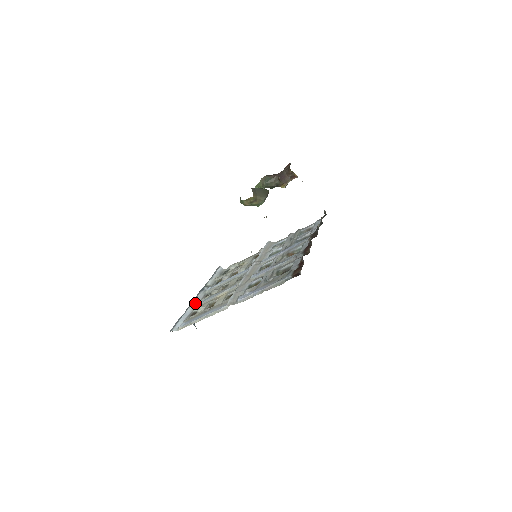
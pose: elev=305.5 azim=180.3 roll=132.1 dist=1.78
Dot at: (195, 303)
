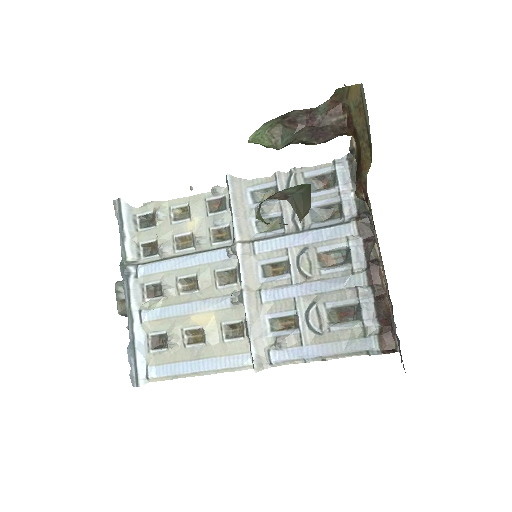
Dot at: (138, 313)
